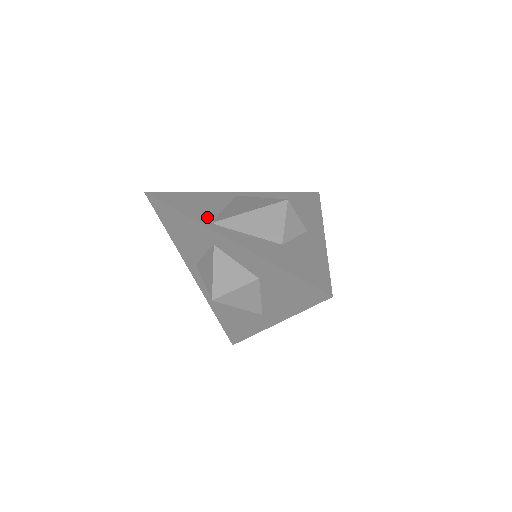
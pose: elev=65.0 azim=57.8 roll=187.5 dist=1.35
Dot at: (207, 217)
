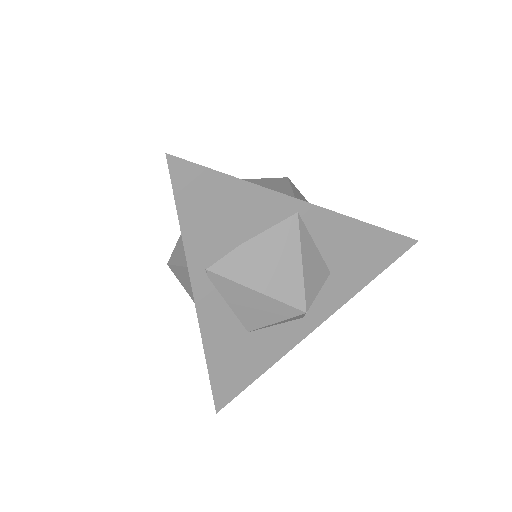
Dot at: (208, 253)
